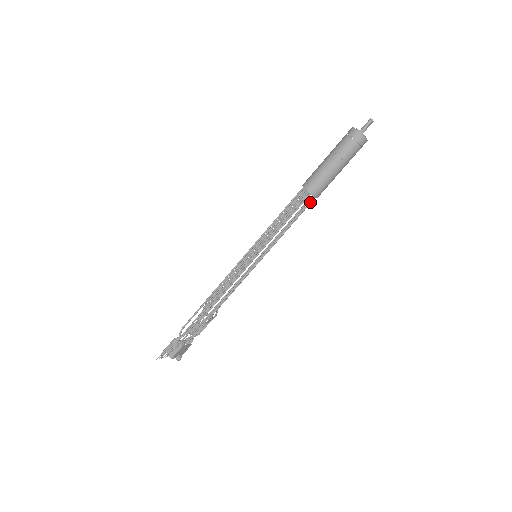
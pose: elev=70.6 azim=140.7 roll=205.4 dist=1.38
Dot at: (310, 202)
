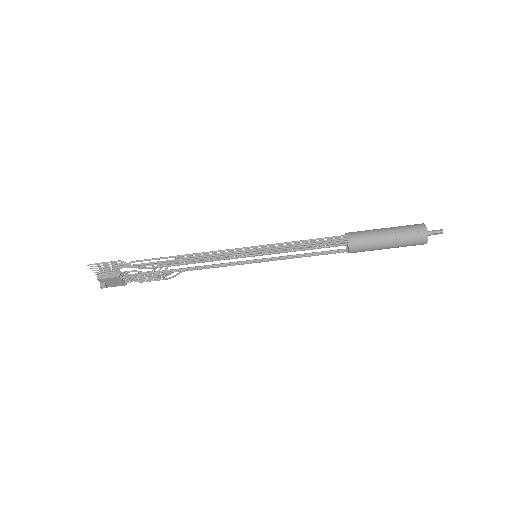
Dot at: (341, 251)
